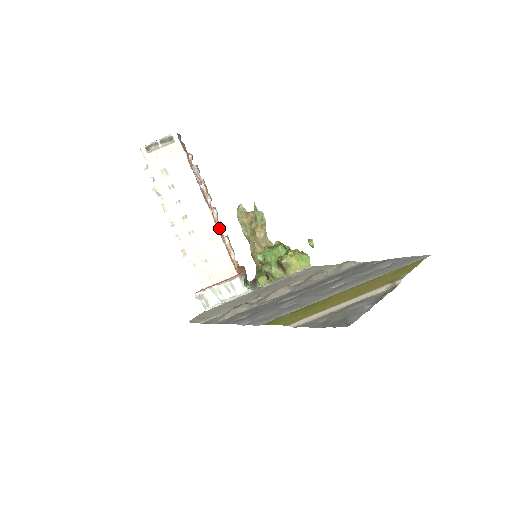
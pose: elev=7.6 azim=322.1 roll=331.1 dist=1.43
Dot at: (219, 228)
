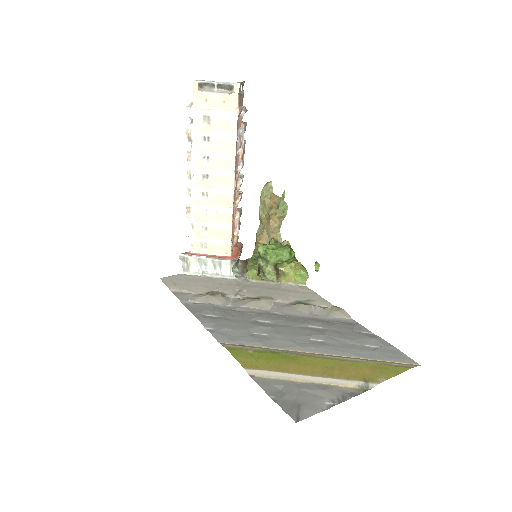
Dot at: (236, 200)
